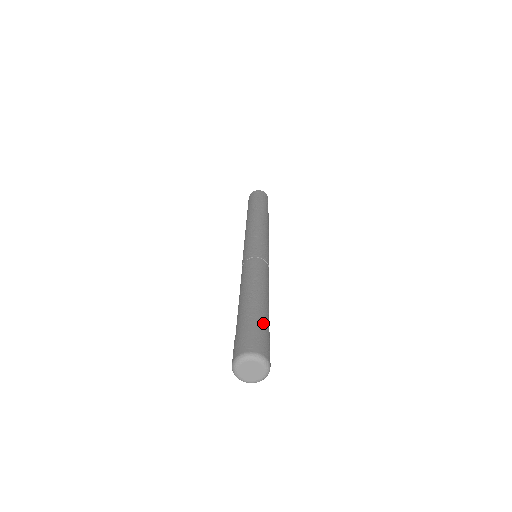
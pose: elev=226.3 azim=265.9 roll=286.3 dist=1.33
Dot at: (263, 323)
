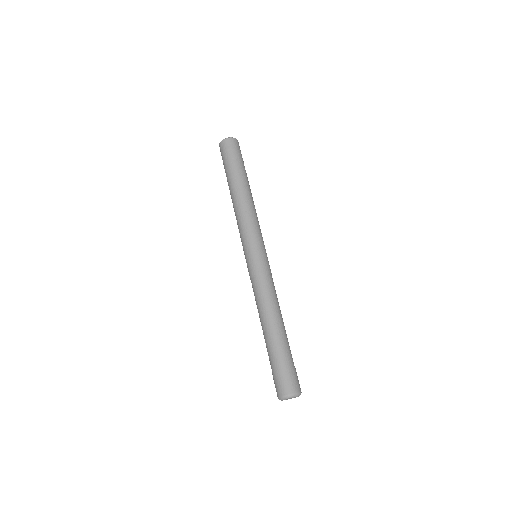
Dot at: (283, 359)
